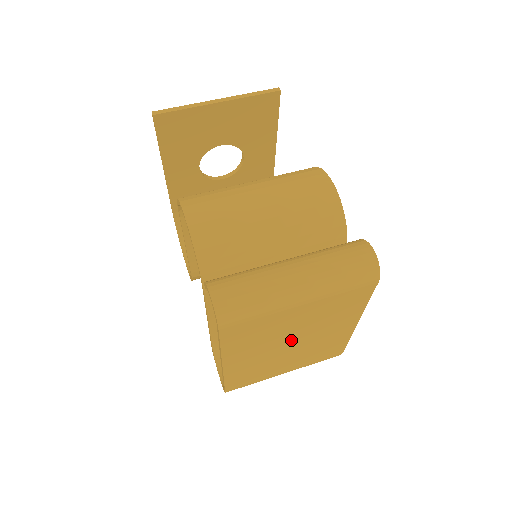
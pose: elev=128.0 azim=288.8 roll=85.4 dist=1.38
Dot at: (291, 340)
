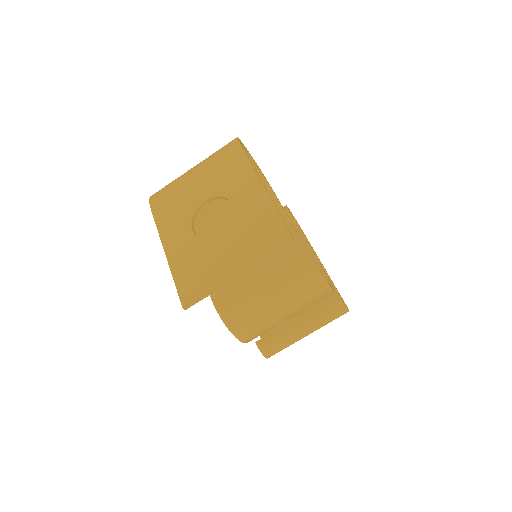
Dot at: occluded
